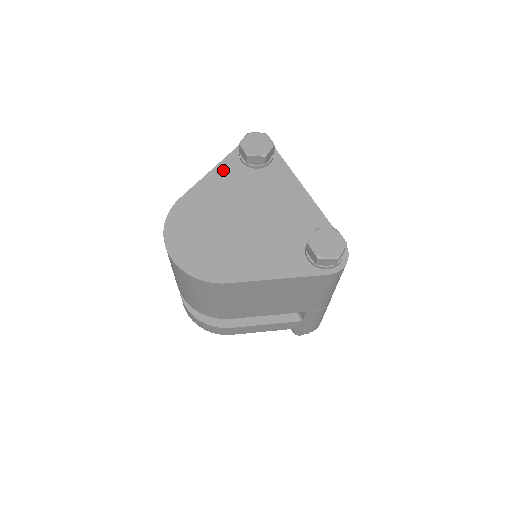
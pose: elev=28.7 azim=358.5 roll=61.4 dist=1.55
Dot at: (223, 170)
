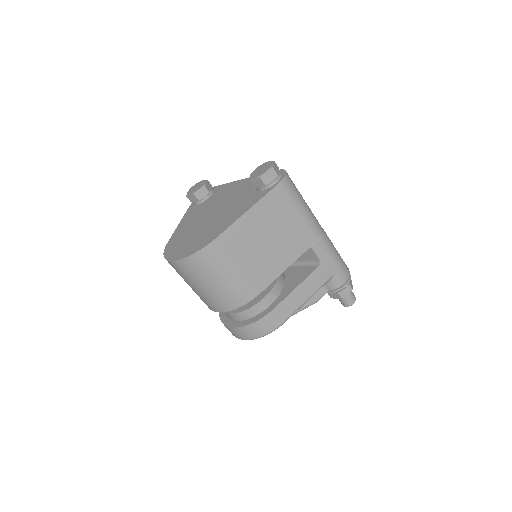
Dot at: (187, 216)
